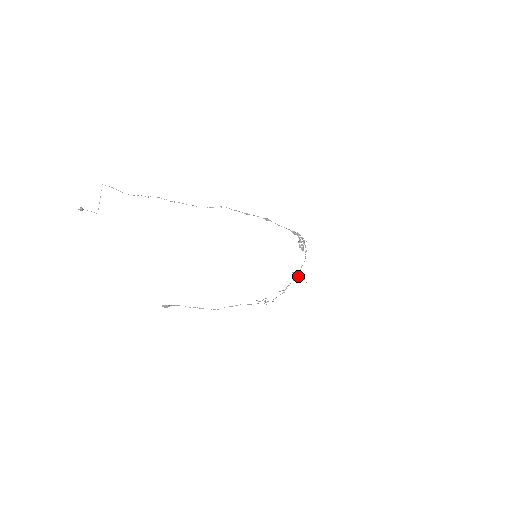
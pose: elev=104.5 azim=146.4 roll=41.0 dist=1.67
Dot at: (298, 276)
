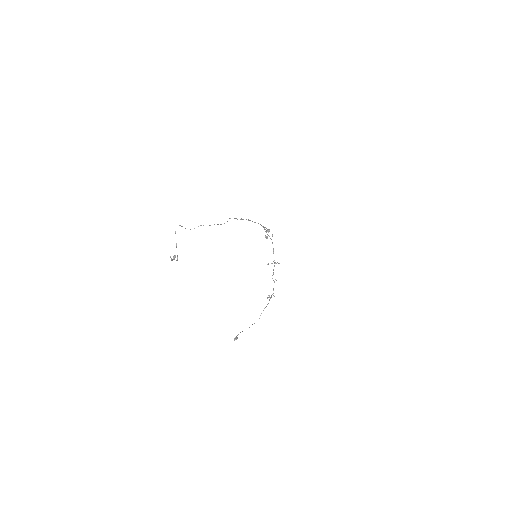
Dot at: occluded
